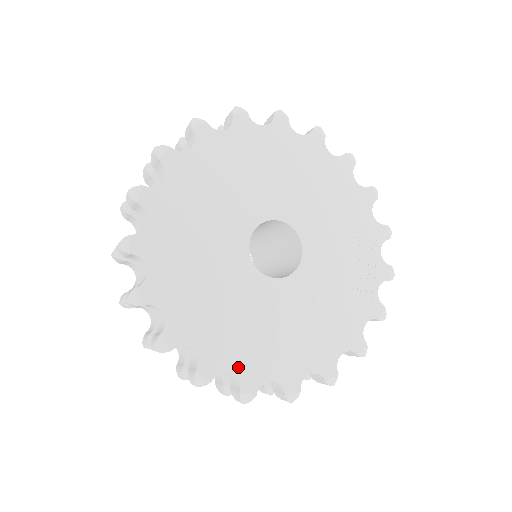
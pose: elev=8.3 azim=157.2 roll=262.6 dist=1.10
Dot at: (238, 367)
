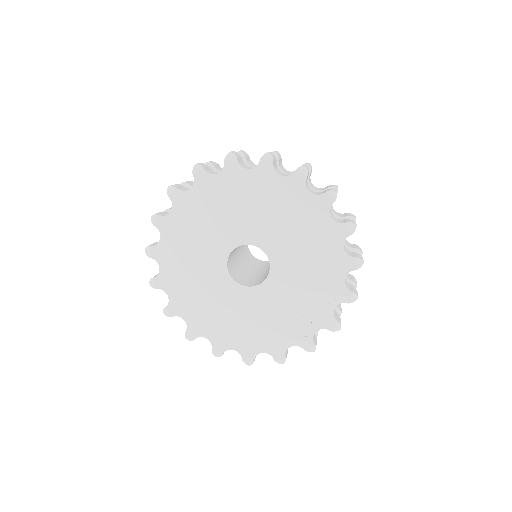
Dot at: (190, 319)
